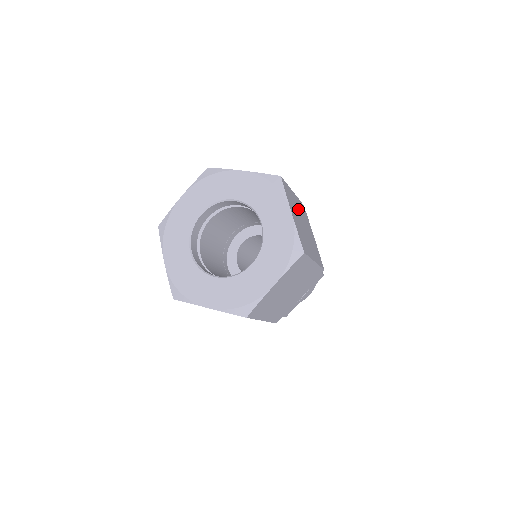
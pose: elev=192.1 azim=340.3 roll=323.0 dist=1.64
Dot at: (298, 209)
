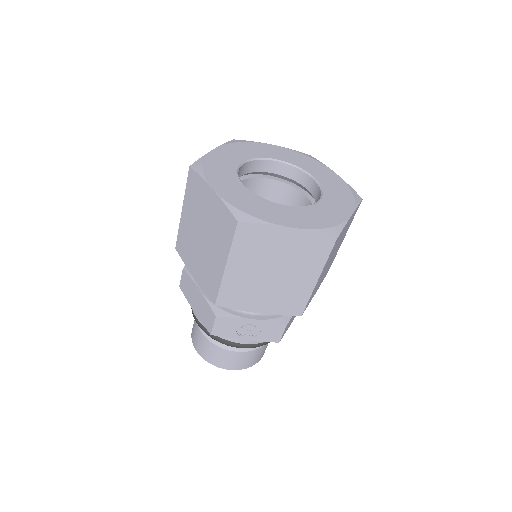
Dot at: occluded
